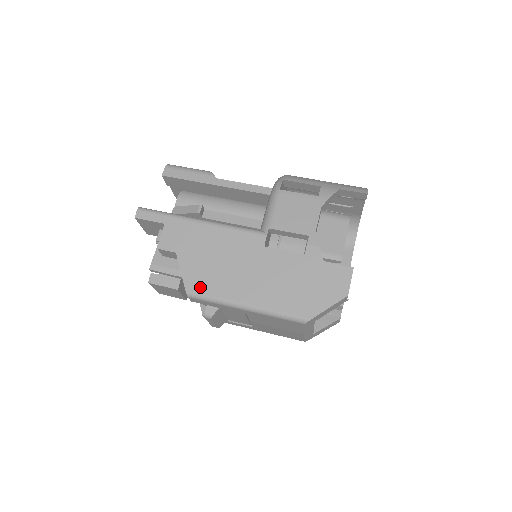
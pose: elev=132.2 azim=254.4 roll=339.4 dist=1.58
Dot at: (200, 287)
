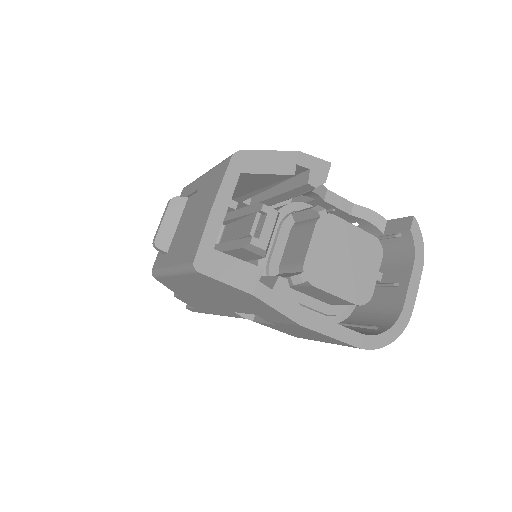
Dot at: occluded
